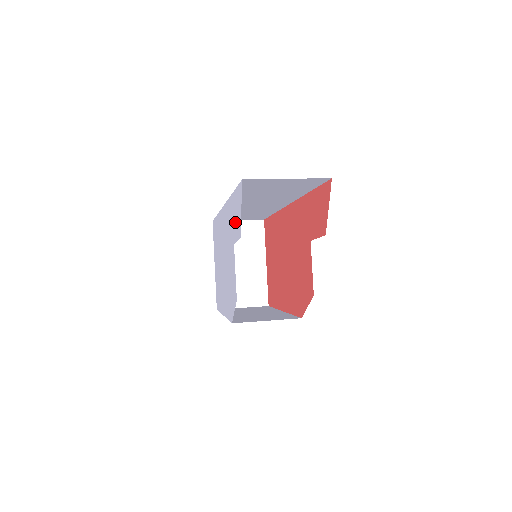
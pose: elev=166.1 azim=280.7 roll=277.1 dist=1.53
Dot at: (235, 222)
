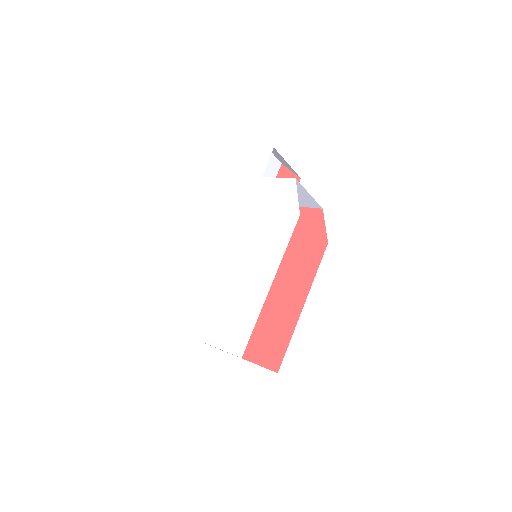
Dot at: (256, 165)
